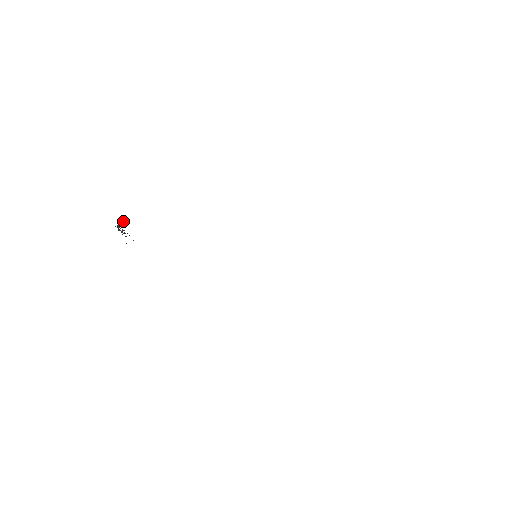
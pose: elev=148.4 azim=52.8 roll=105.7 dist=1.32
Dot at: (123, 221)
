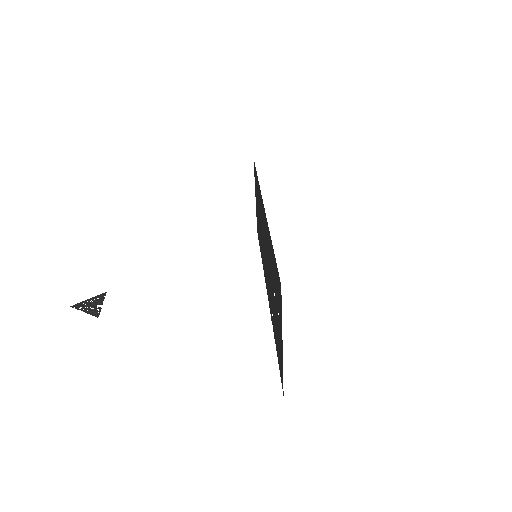
Dot at: occluded
